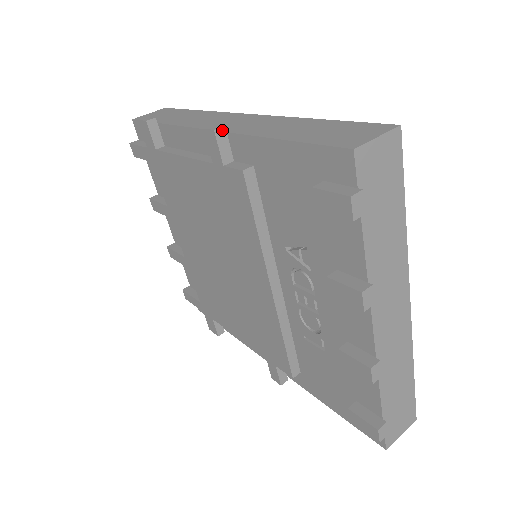
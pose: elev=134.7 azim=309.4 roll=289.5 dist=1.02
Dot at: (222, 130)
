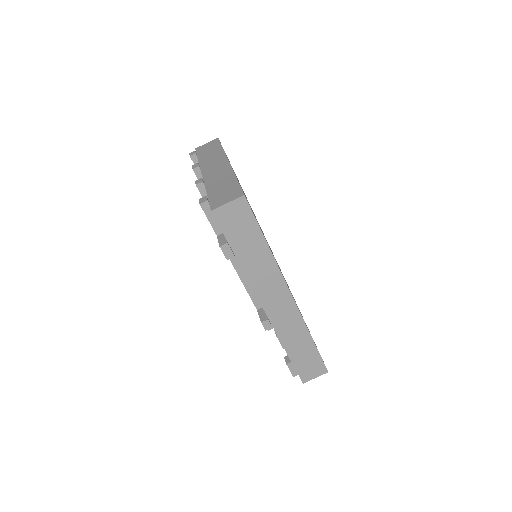
Dot at: (270, 327)
